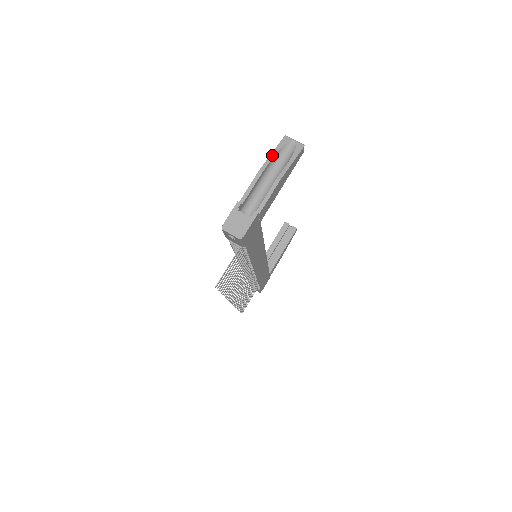
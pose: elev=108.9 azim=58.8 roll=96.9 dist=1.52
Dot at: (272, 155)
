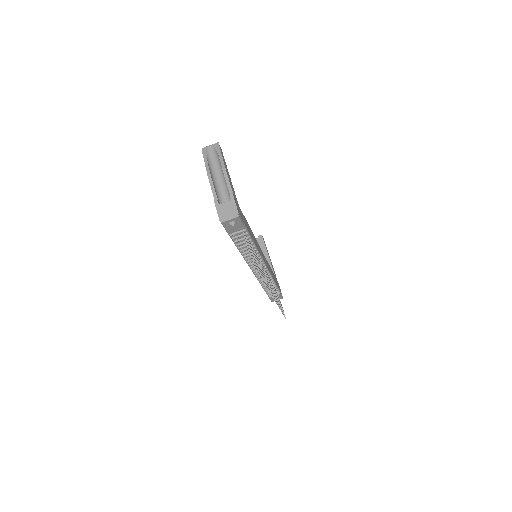
Dot at: (206, 163)
